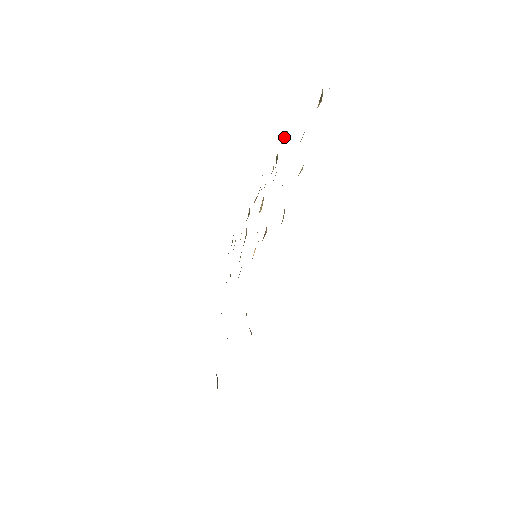
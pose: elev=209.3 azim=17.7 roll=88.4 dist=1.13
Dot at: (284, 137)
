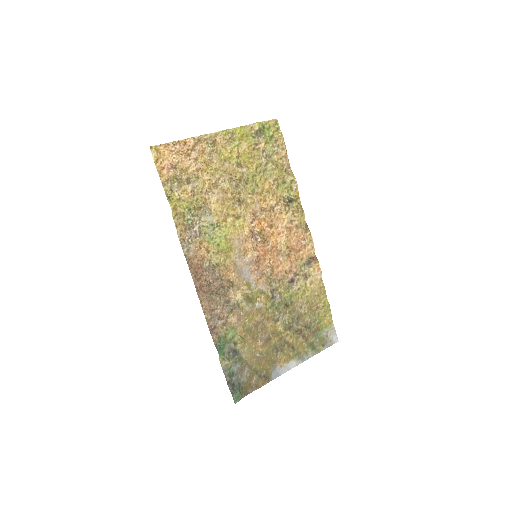
Dot at: (293, 184)
